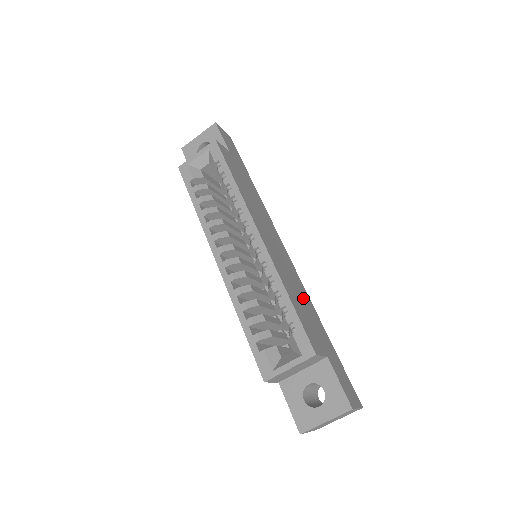
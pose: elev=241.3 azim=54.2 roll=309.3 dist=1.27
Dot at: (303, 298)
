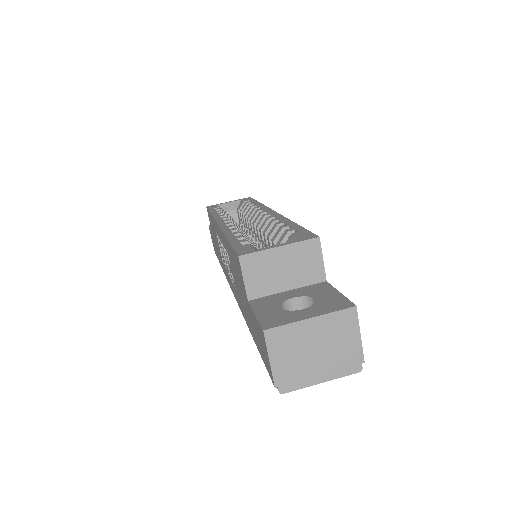
Dot at: occluded
